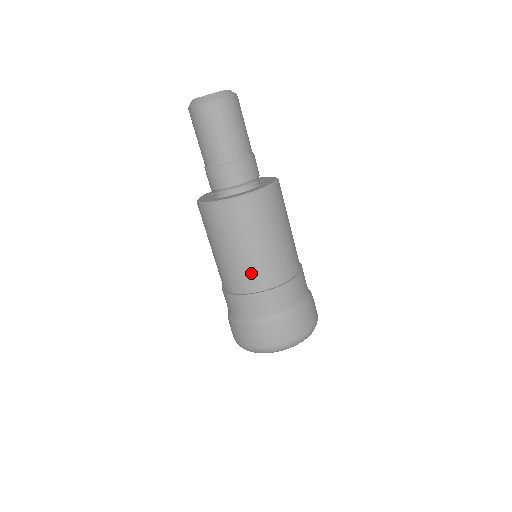
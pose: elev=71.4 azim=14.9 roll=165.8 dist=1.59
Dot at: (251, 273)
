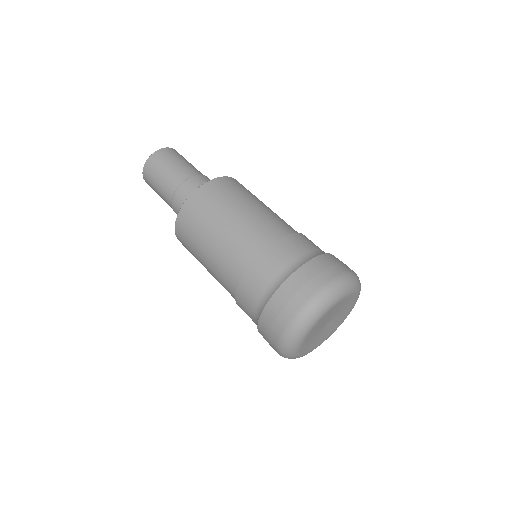
Dot at: (251, 234)
